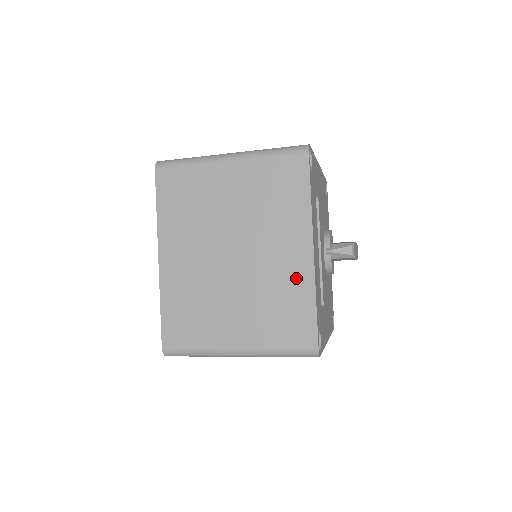
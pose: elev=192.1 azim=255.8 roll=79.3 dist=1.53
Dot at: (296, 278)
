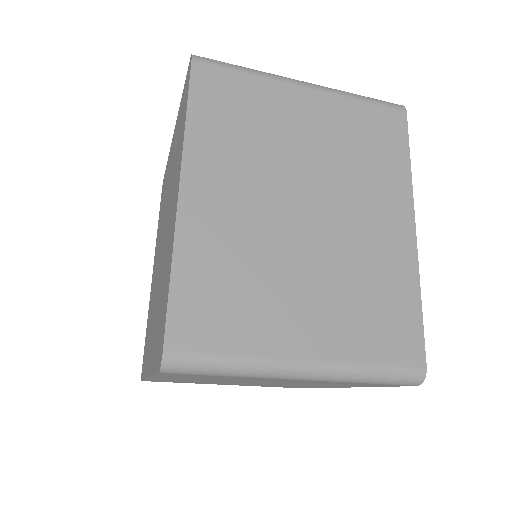
Dot at: (395, 261)
